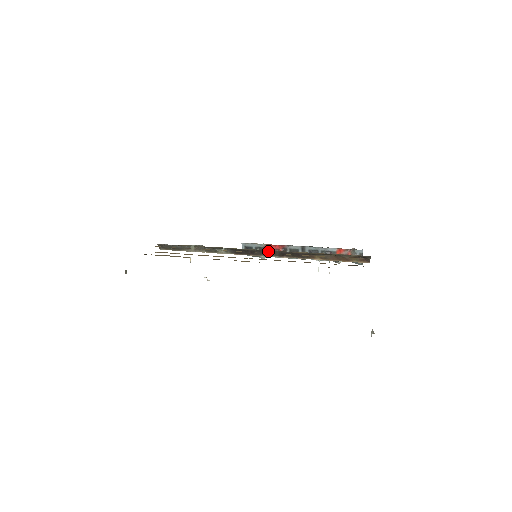
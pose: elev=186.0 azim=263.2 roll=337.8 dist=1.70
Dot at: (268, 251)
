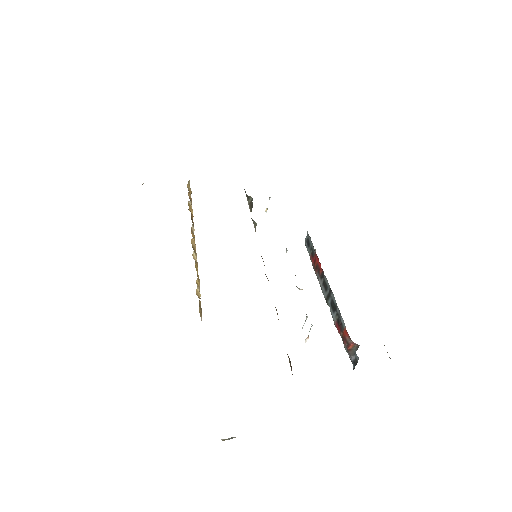
Dot at: occluded
